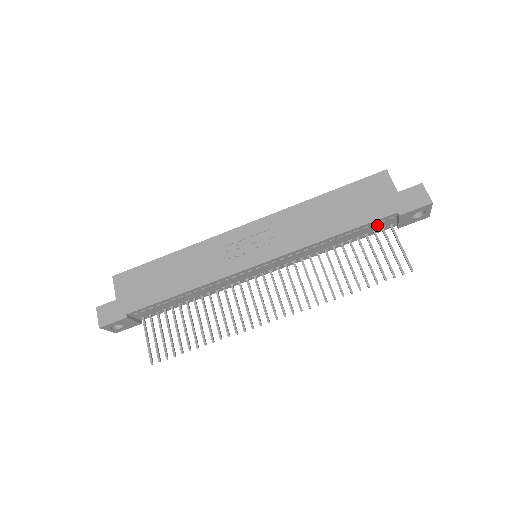
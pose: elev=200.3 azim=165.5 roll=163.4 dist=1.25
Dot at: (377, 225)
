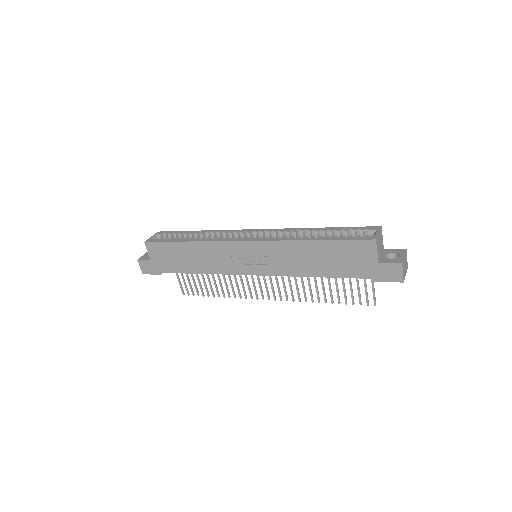
Dot at: occluded
